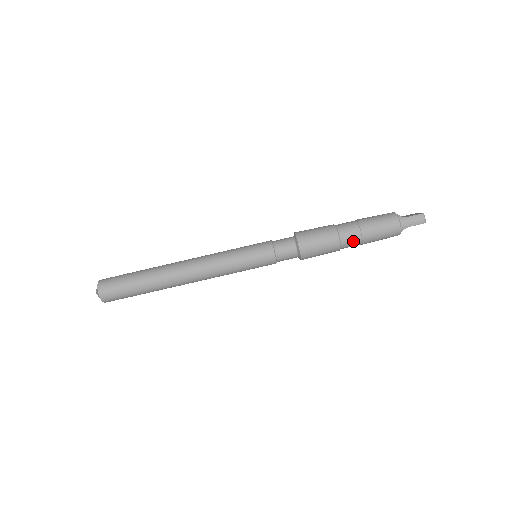
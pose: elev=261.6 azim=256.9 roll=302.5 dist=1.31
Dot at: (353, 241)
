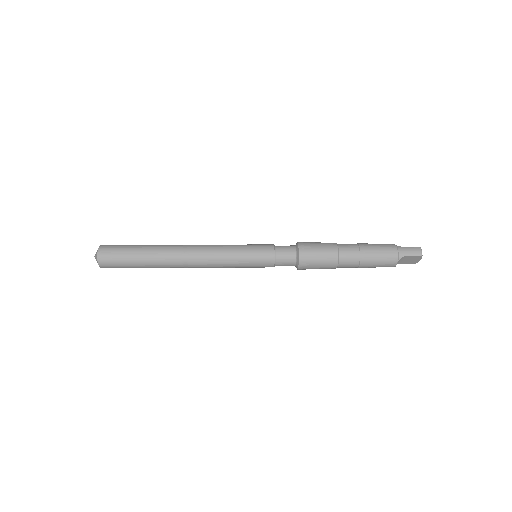
Dot at: (351, 257)
